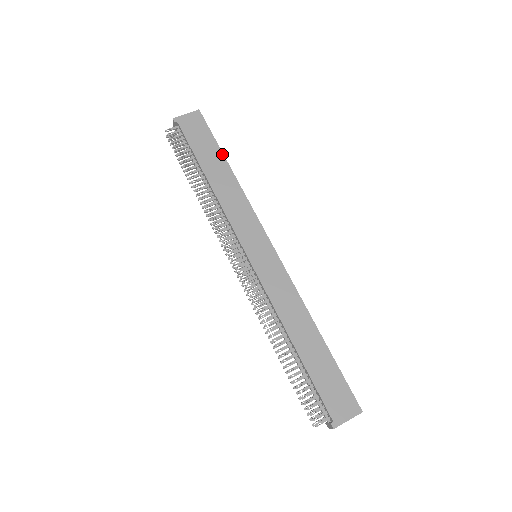
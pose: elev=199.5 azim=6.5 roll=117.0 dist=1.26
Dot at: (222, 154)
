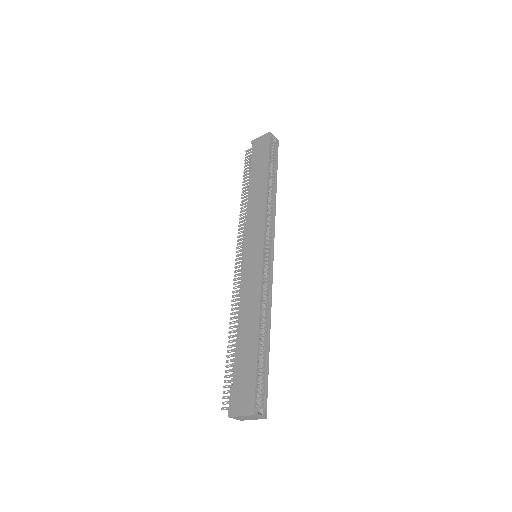
Dot at: (267, 168)
